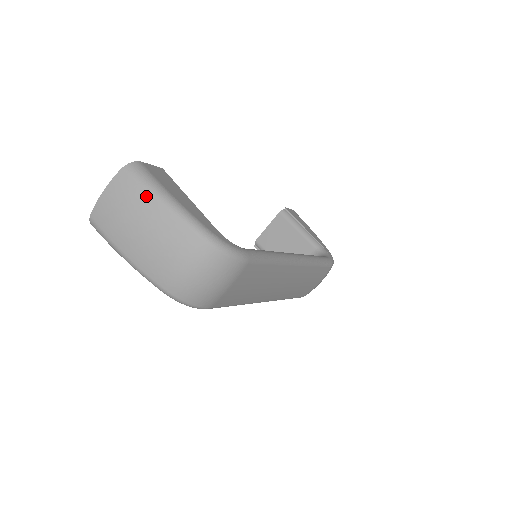
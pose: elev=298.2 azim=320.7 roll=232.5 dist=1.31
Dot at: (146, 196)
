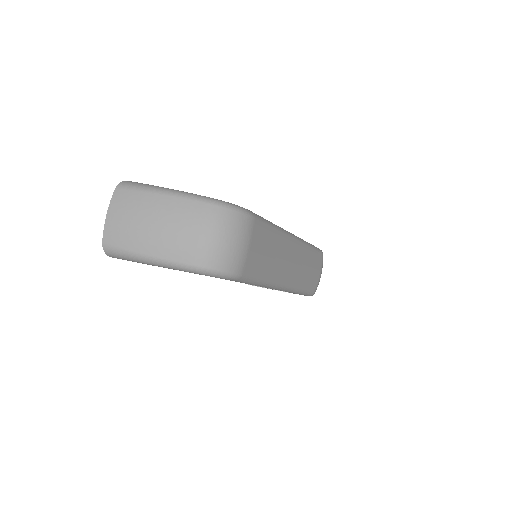
Dot at: (146, 195)
